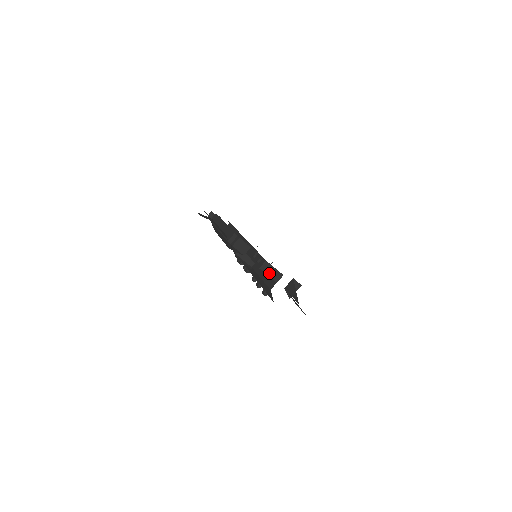
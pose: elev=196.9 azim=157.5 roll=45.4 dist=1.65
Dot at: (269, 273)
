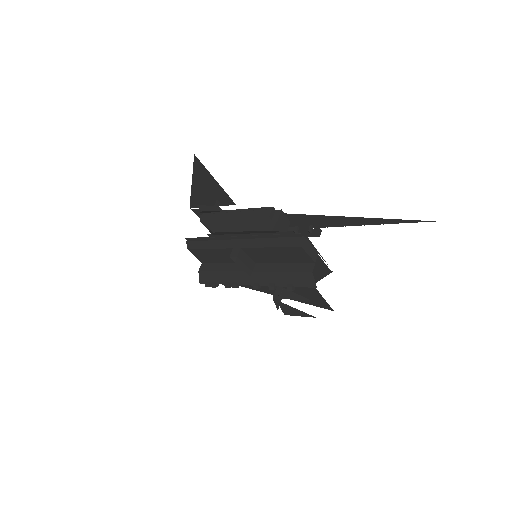
Dot at: (308, 252)
